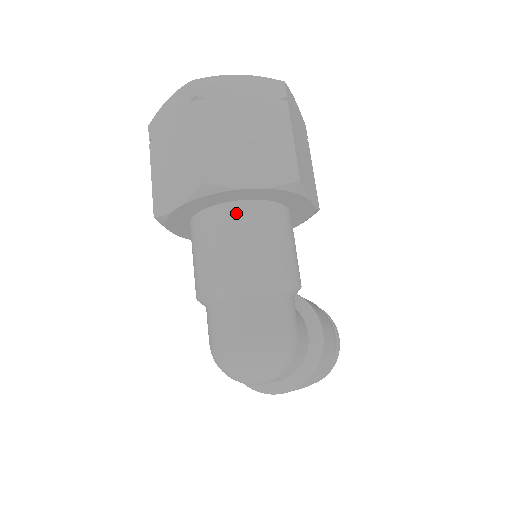
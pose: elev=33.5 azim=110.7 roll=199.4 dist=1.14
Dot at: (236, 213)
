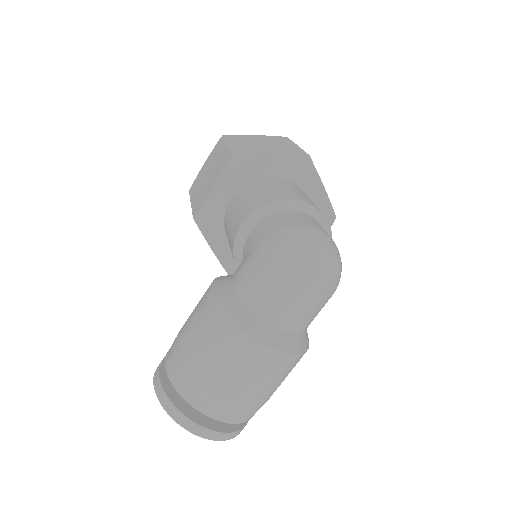
Dot at: occluded
